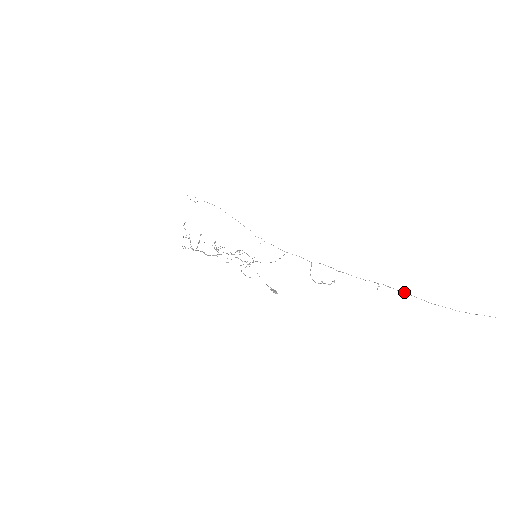
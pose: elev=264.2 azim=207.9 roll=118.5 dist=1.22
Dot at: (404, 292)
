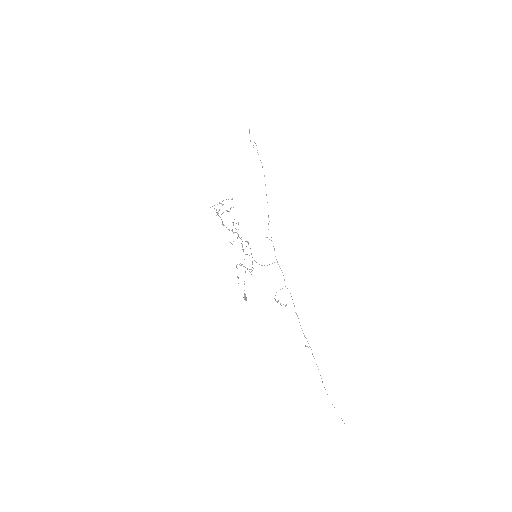
Dot at: (317, 366)
